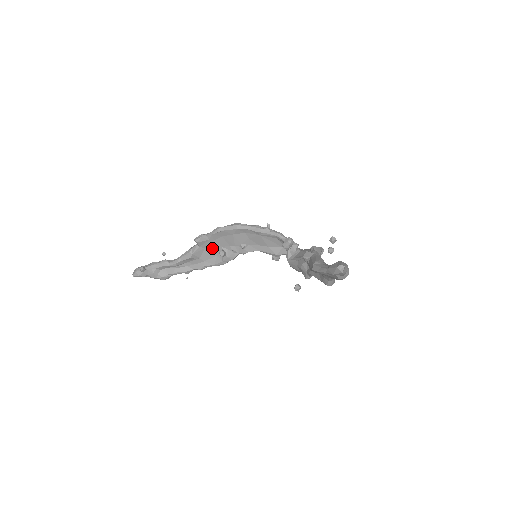
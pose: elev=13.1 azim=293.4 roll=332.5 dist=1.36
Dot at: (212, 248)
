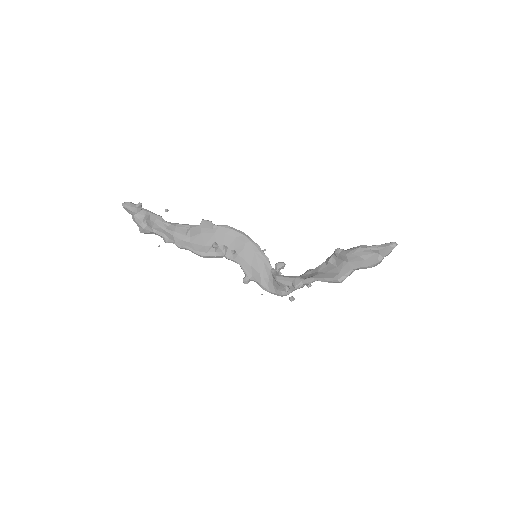
Dot at: (207, 237)
